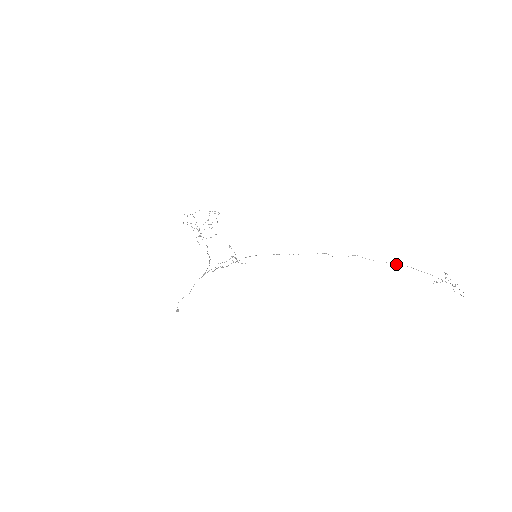
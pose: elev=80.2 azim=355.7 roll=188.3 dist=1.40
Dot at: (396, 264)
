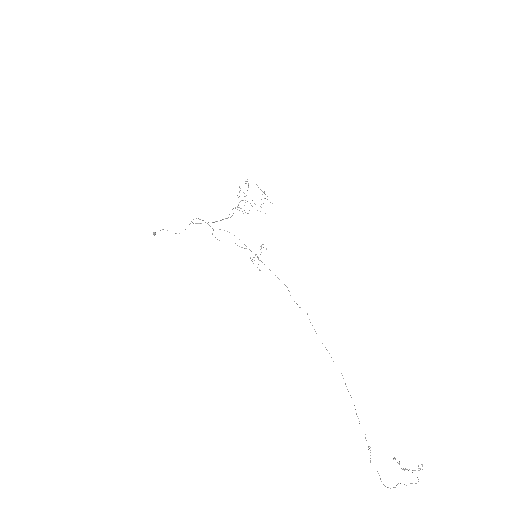
Dot at: occluded
